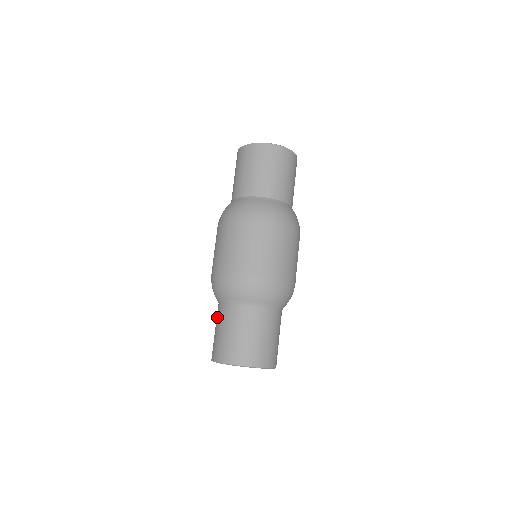
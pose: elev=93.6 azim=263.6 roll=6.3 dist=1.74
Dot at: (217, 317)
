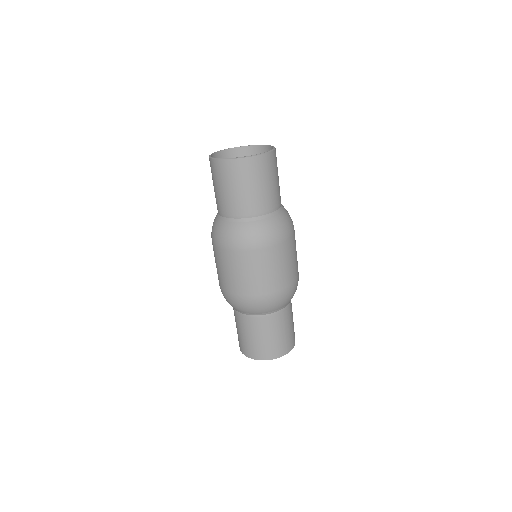
Dot at: (235, 318)
